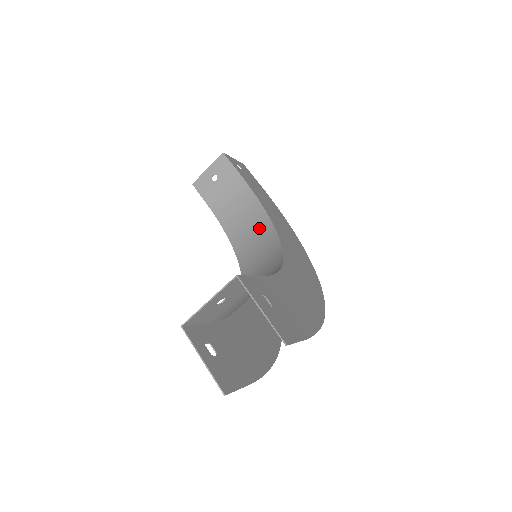
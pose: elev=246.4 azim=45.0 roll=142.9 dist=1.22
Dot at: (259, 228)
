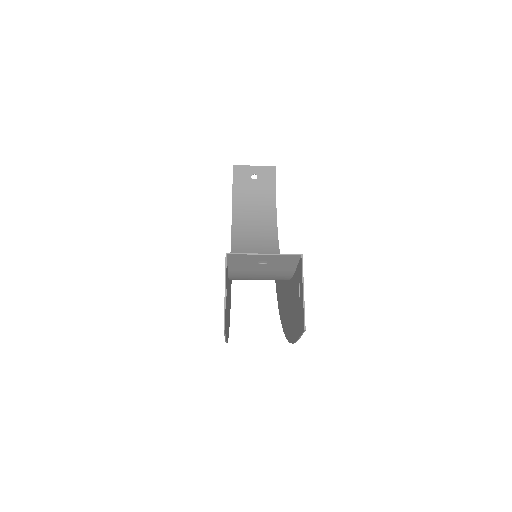
Dot at: (265, 239)
